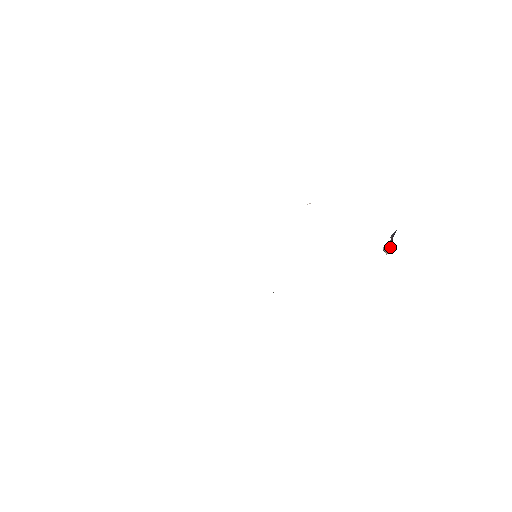
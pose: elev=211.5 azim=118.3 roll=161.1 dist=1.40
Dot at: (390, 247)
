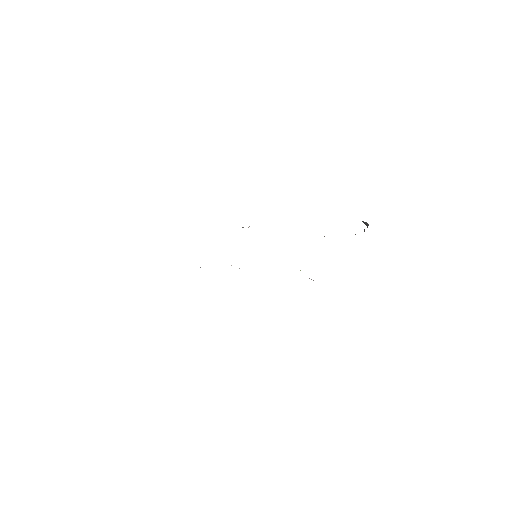
Dot at: occluded
